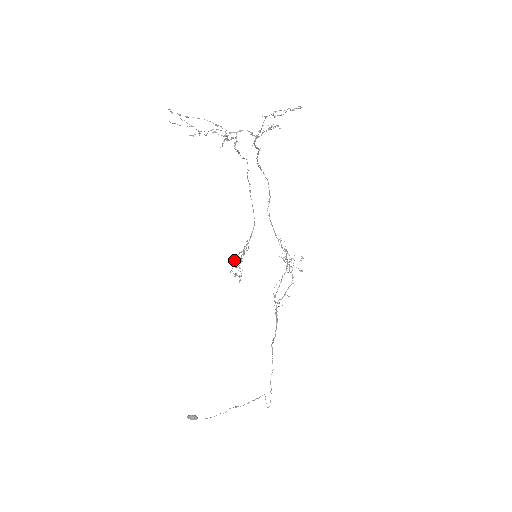
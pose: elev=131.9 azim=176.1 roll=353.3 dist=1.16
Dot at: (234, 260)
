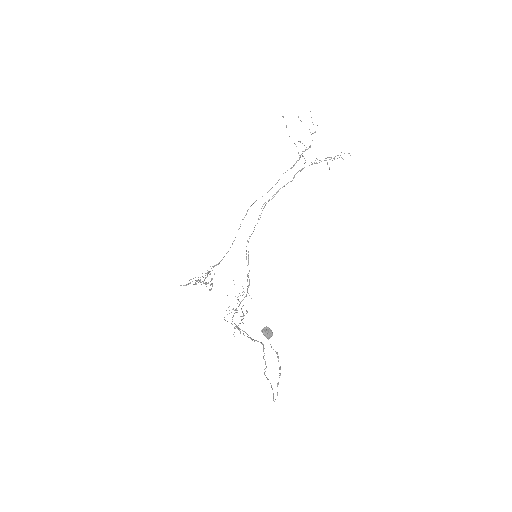
Dot at: occluded
